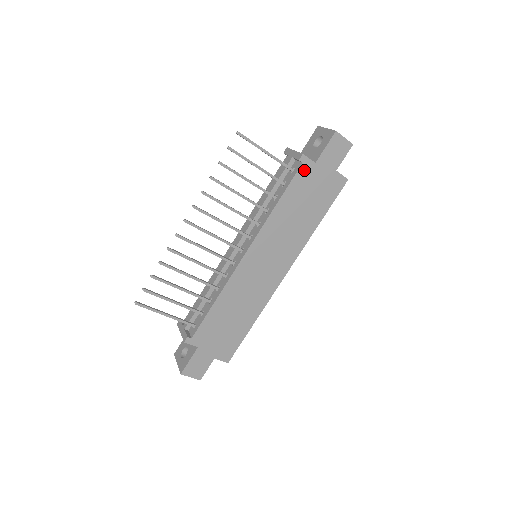
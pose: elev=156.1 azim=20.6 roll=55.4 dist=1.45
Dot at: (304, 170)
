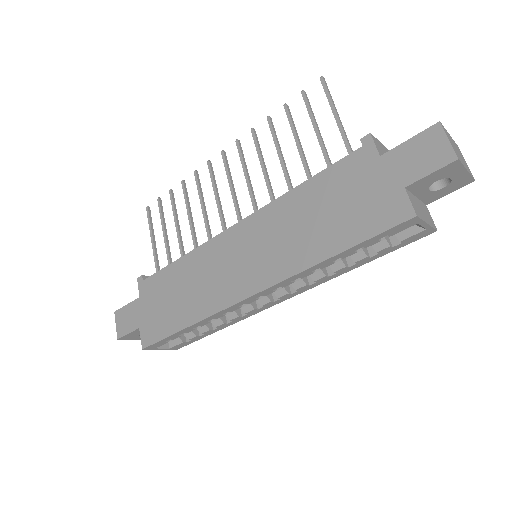
Dot at: (359, 158)
